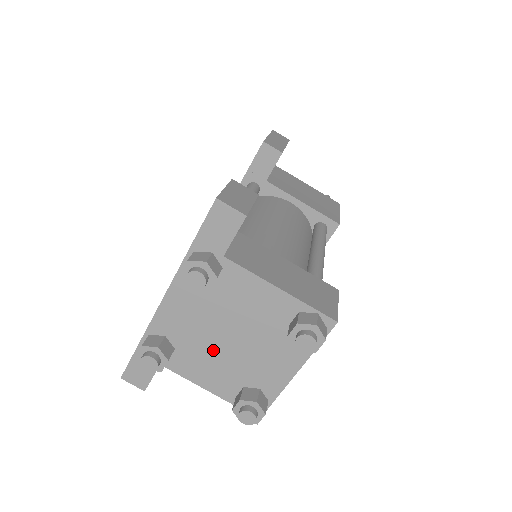
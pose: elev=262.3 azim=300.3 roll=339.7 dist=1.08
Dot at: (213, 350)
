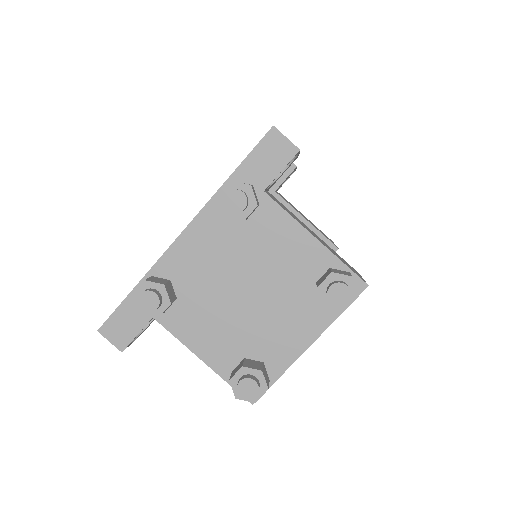
Dot at: (222, 305)
